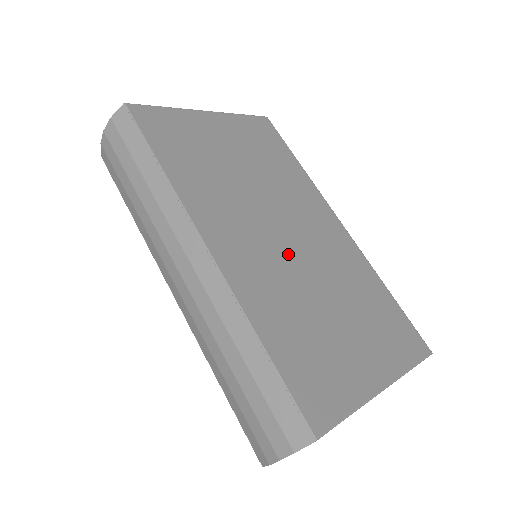
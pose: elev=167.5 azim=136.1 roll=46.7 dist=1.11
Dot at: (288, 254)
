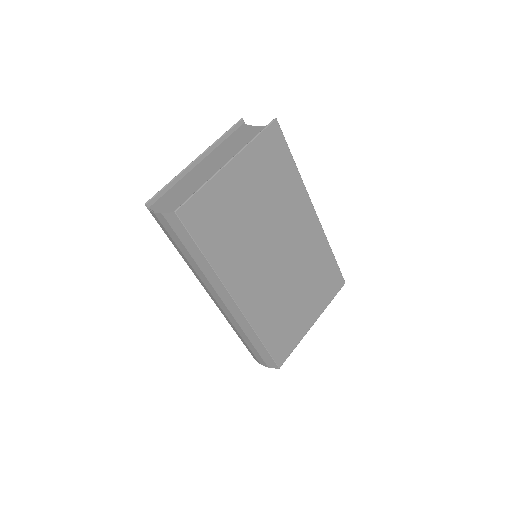
Dot at: (278, 272)
